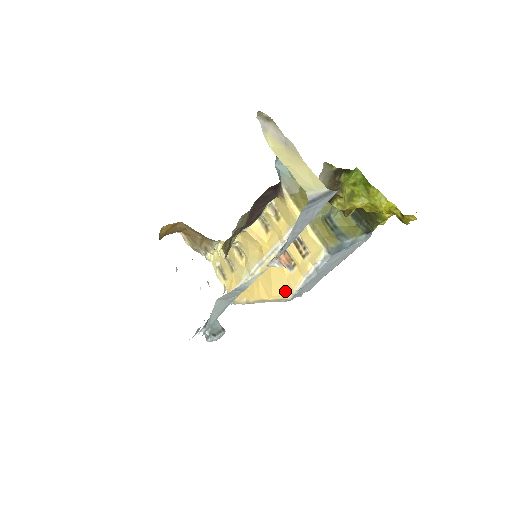
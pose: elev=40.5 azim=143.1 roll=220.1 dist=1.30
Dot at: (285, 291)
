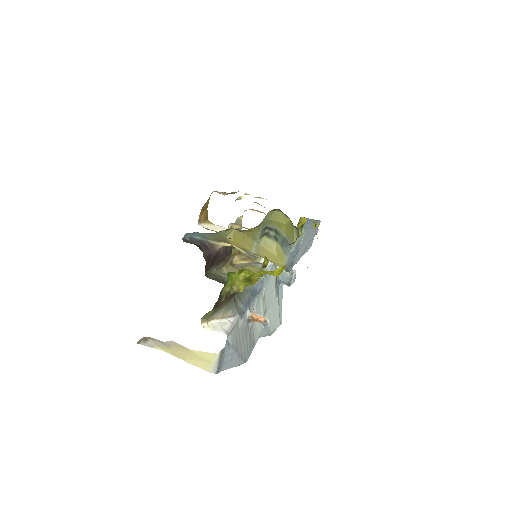
Dot at: occluded
